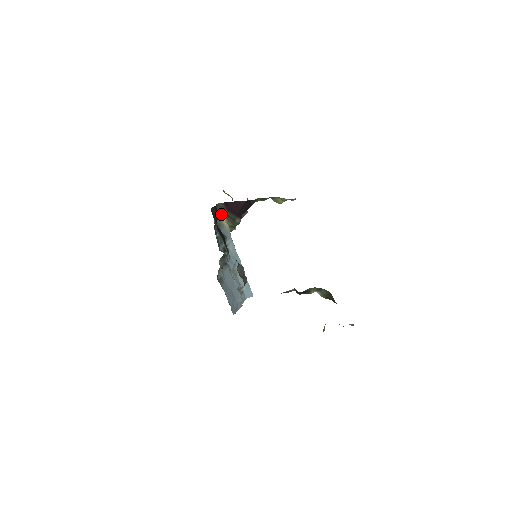
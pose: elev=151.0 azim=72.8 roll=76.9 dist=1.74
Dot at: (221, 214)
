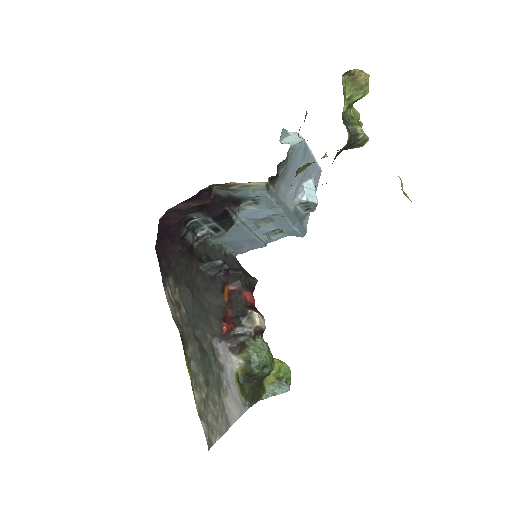
Dot at: (233, 182)
